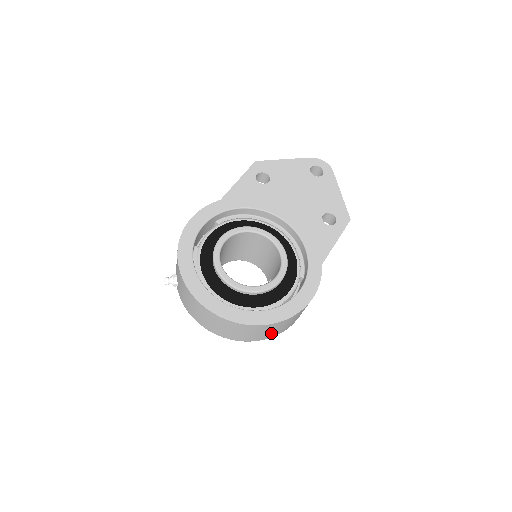
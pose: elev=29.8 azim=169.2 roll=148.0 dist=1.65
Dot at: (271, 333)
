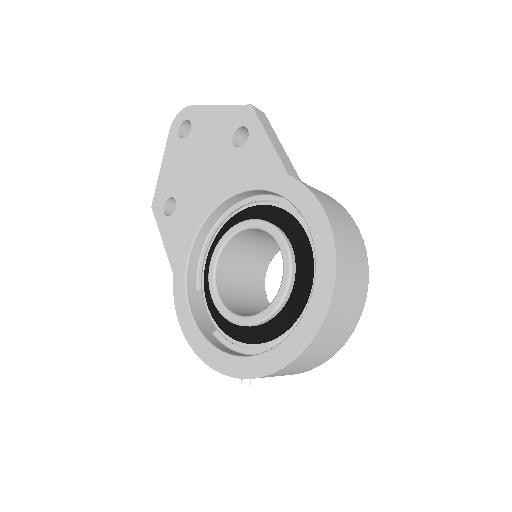
Dot at: (357, 286)
